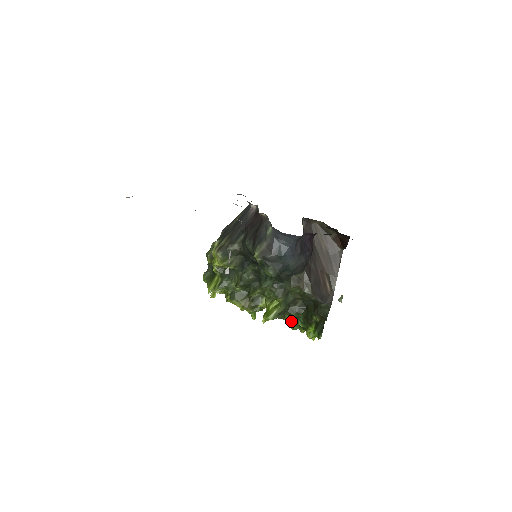
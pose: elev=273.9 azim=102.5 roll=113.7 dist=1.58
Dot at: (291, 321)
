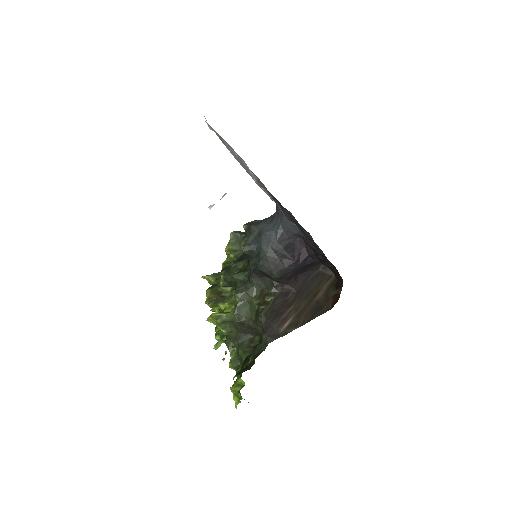
Dot at: (235, 362)
